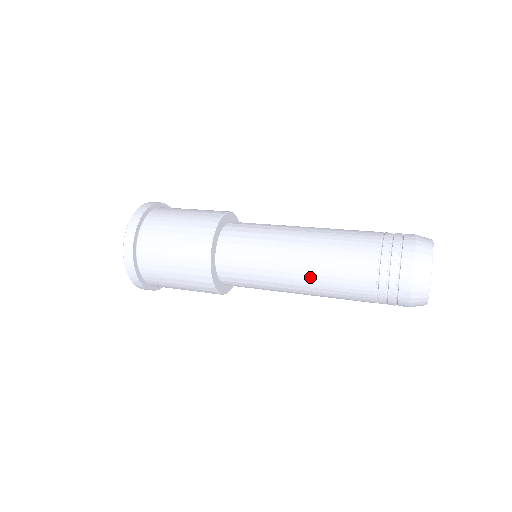
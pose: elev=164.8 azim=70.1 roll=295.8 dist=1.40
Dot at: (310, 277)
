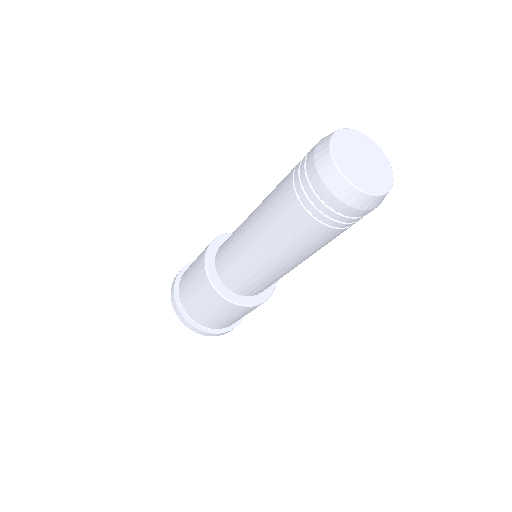
Dot at: (258, 225)
